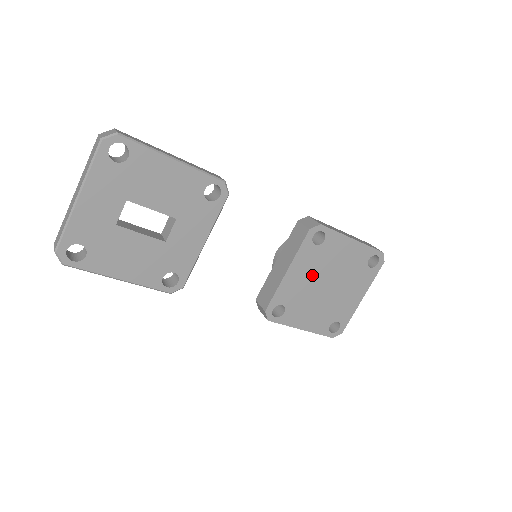
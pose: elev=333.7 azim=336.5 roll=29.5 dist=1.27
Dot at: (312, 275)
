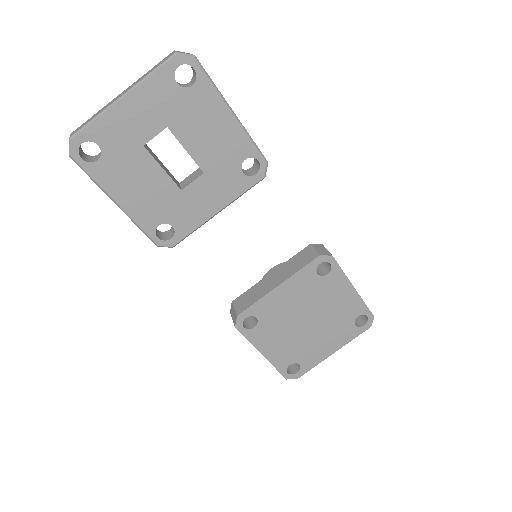
Dot at: (299, 303)
